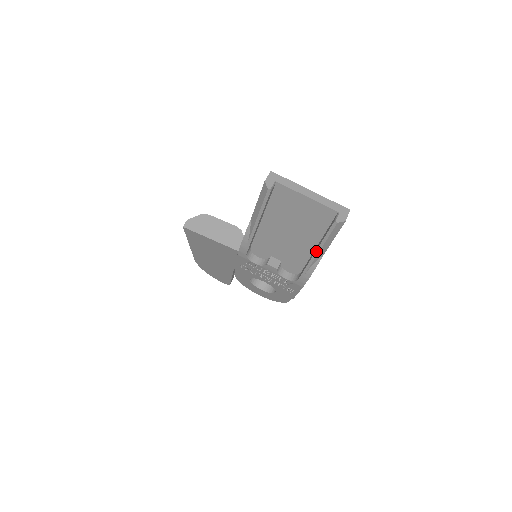
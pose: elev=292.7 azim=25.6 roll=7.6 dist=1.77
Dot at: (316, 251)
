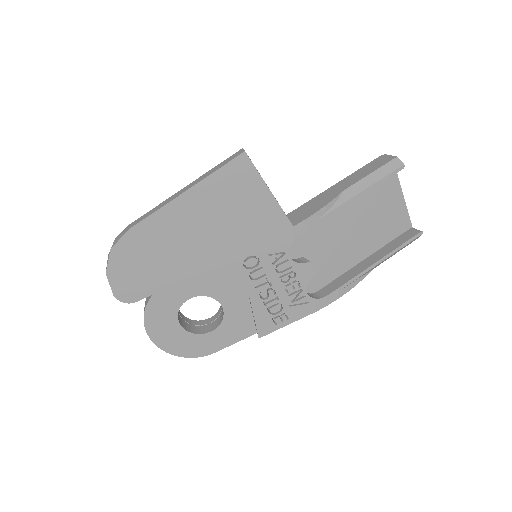
Dot at: (379, 260)
